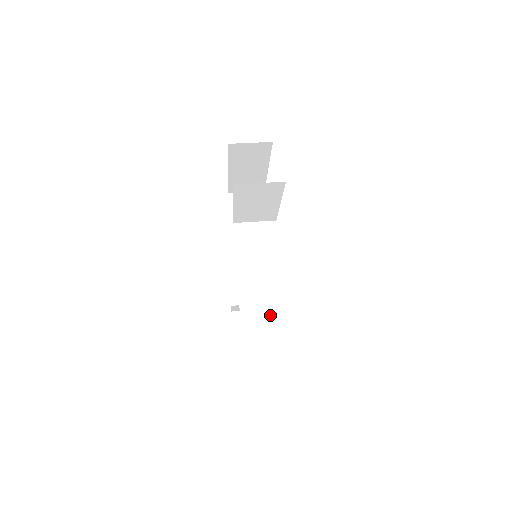
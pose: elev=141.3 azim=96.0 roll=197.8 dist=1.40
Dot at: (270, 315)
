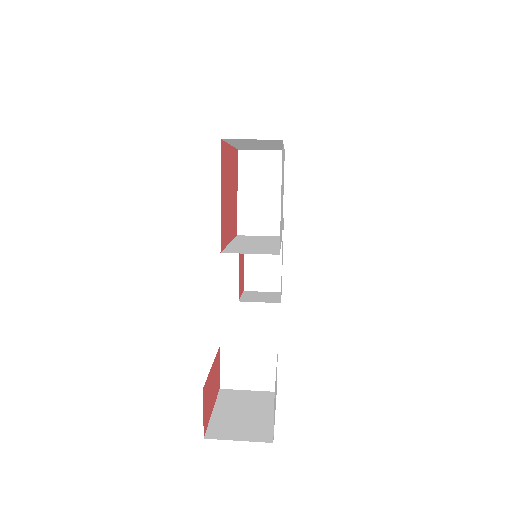
Dot at: (259, 252)
